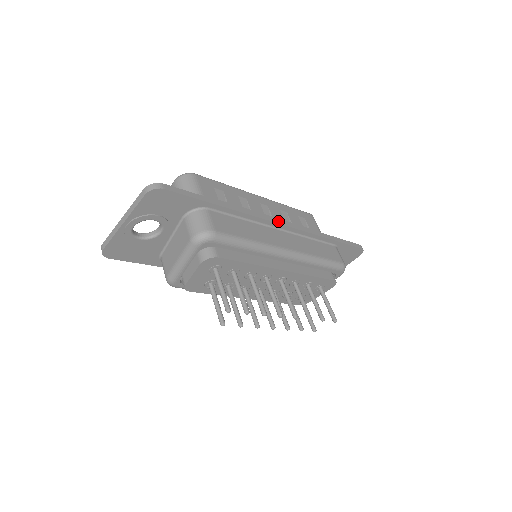
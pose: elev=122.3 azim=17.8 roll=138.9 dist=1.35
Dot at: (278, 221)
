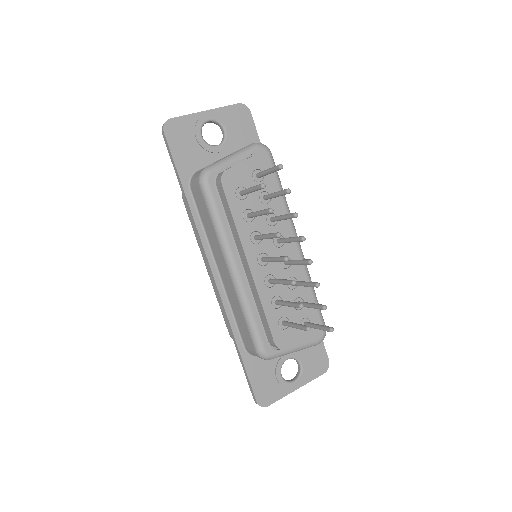
Dot at: occluded
